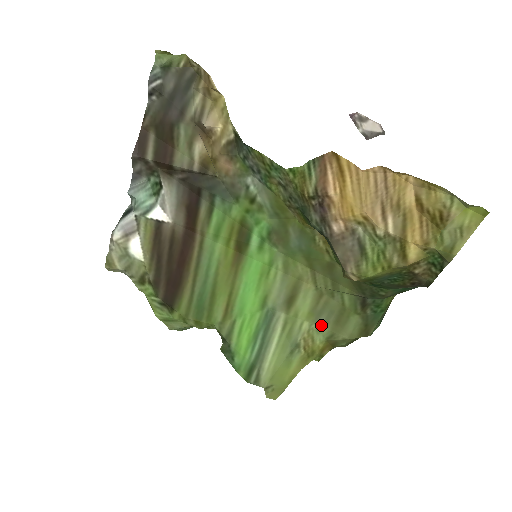
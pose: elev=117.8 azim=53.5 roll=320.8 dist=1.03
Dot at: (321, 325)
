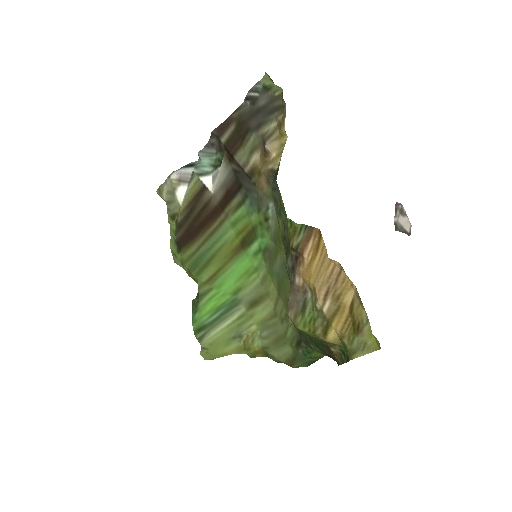
Dot at: (264, 335)
